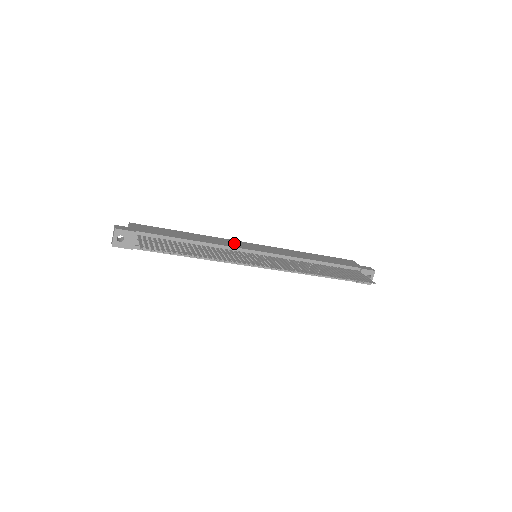
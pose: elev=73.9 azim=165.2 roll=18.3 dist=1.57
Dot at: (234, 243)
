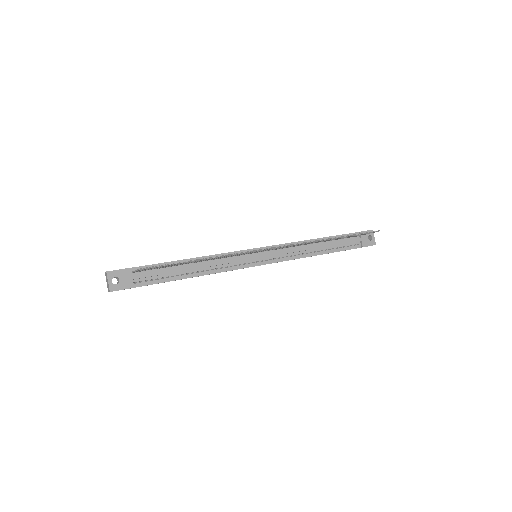
Dot at: occluded
